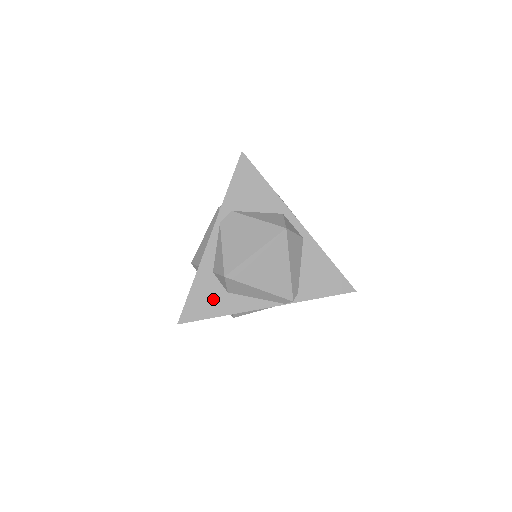
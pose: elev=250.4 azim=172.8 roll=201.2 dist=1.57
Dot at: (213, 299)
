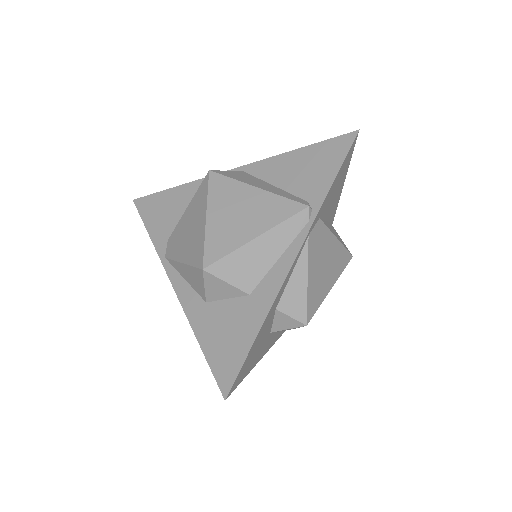
Dot at: (260, 347)
